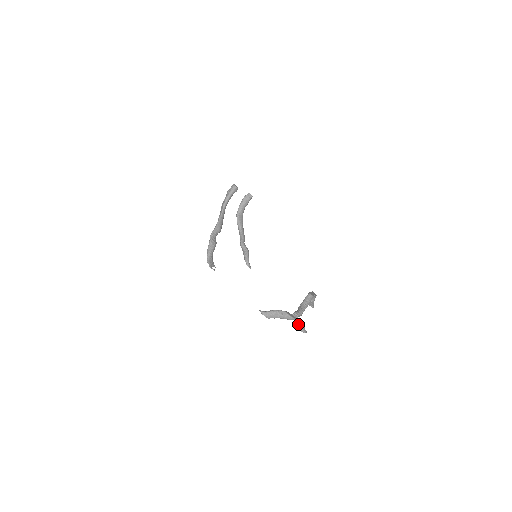
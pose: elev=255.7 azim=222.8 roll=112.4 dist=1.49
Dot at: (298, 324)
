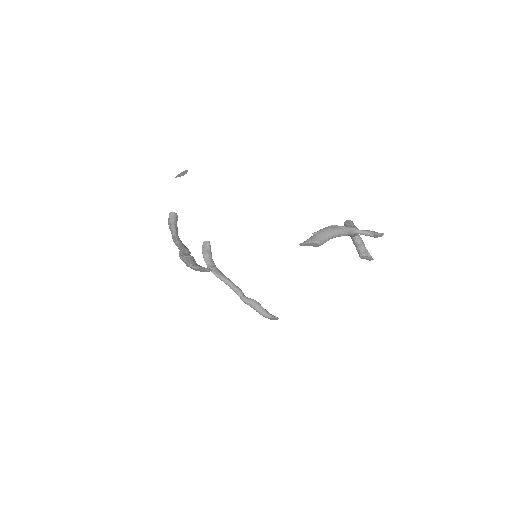
Dot at: (363, 233)
